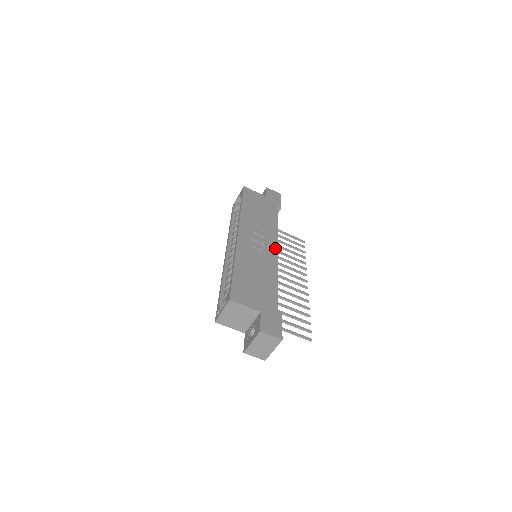
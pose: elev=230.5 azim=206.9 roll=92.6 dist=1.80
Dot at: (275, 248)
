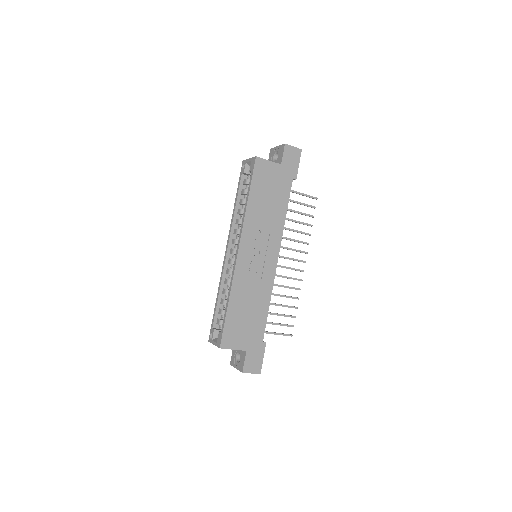
Dot at: (275, 257)
